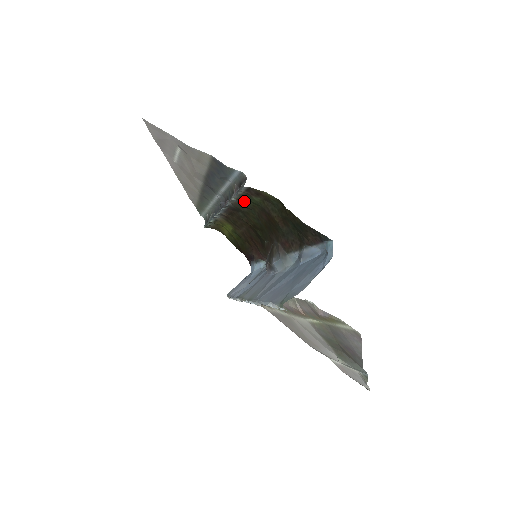
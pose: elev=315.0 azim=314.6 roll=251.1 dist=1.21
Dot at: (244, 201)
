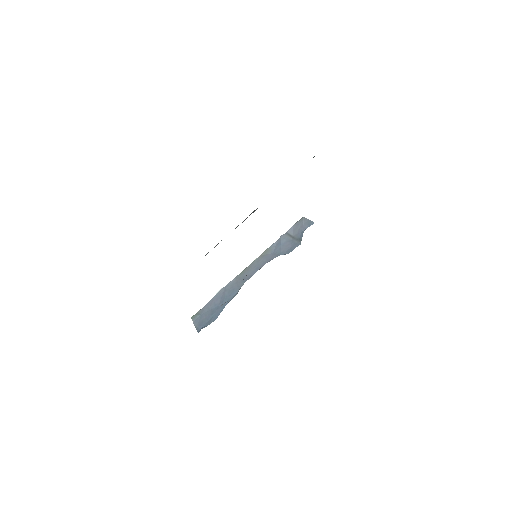
Dot at: occluded
